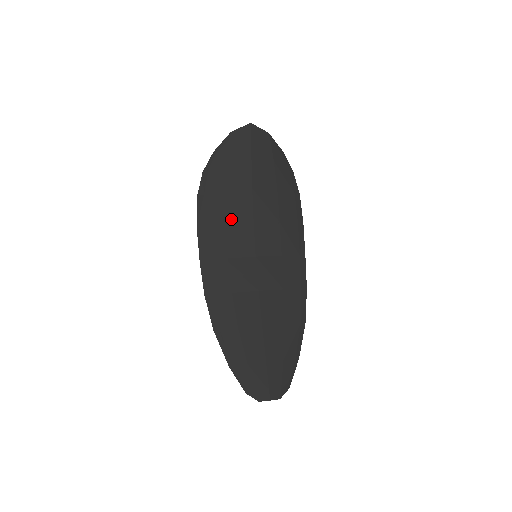
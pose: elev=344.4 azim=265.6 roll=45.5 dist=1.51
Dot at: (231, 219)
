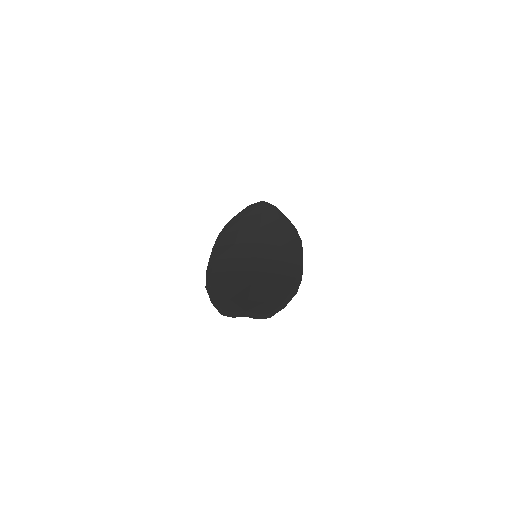
Dot at: (240, 241)
